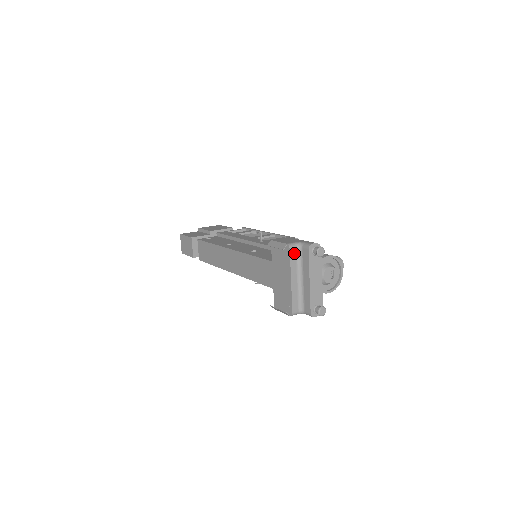
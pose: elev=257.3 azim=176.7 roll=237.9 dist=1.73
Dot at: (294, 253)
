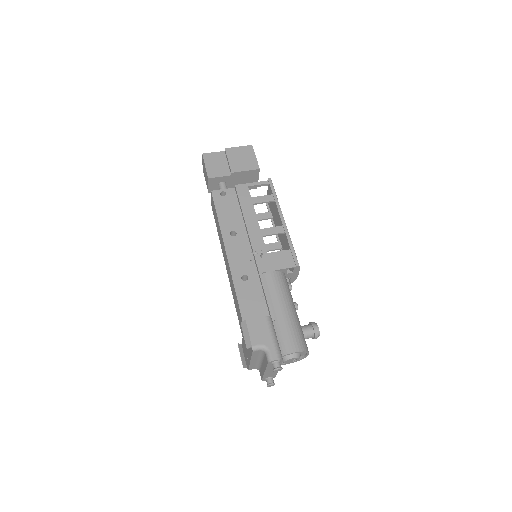
Dot at: (257, 352)
